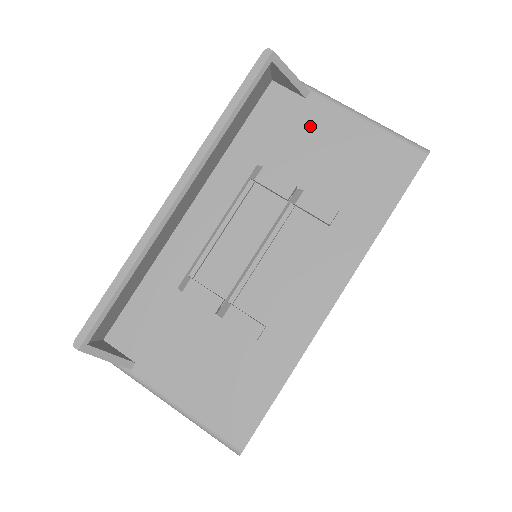
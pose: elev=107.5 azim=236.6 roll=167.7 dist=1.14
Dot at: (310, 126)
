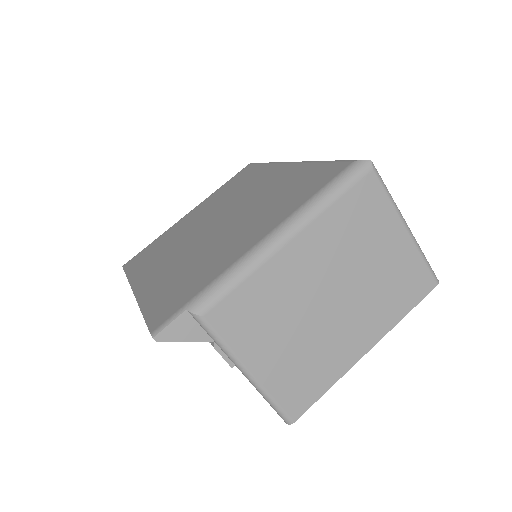
Dot at: occluded
